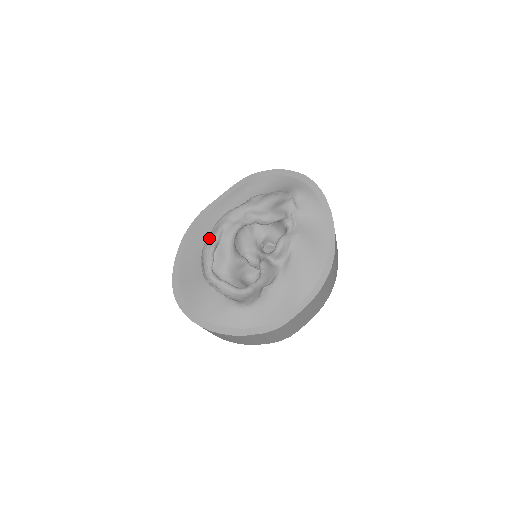
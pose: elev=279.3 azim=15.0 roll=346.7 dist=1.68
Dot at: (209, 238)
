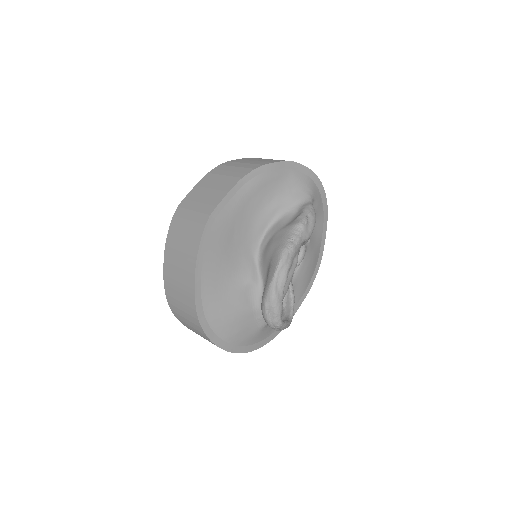
Dot at: (277, 284)
